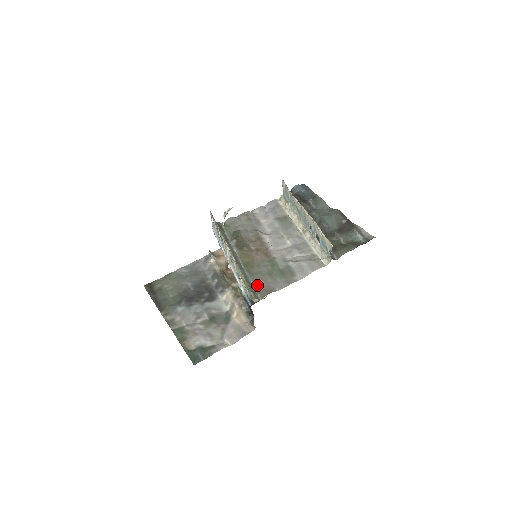
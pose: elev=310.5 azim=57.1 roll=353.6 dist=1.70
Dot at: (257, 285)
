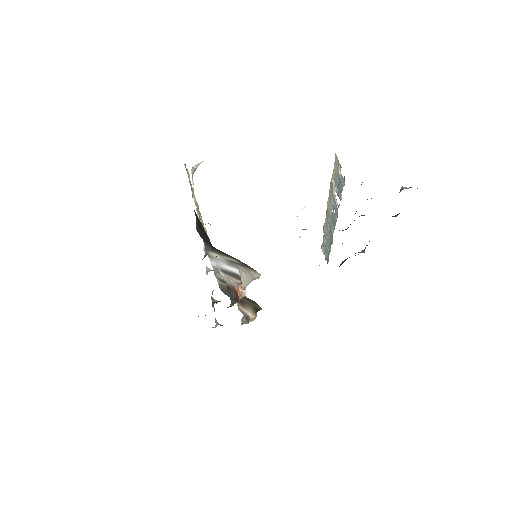
Dot at: occluded
